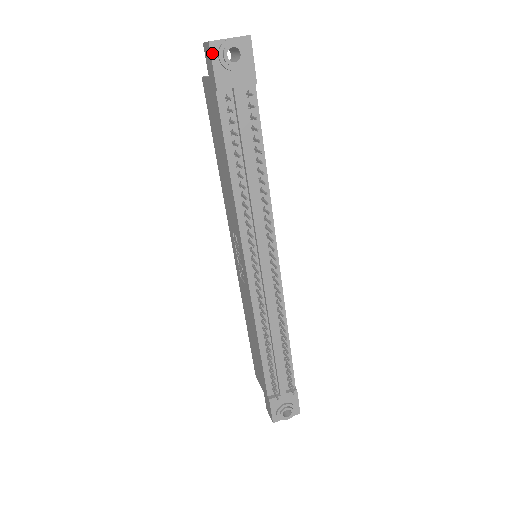
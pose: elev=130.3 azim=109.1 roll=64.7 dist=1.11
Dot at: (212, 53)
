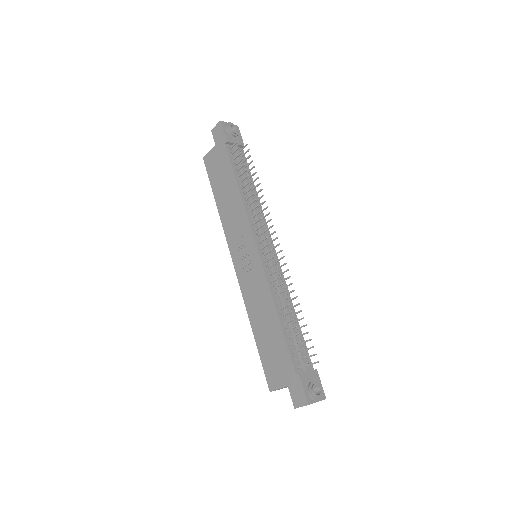
Dot at: (222, 126)
